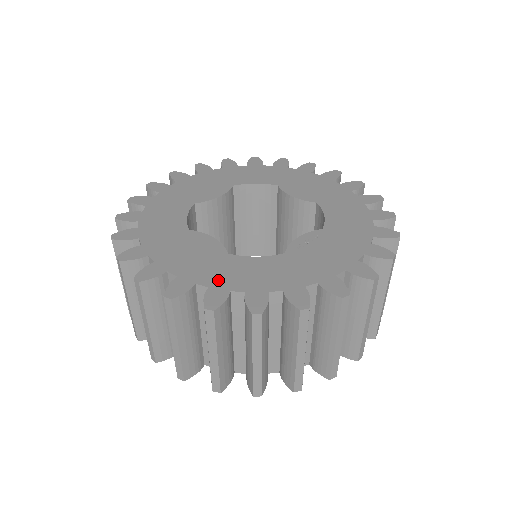
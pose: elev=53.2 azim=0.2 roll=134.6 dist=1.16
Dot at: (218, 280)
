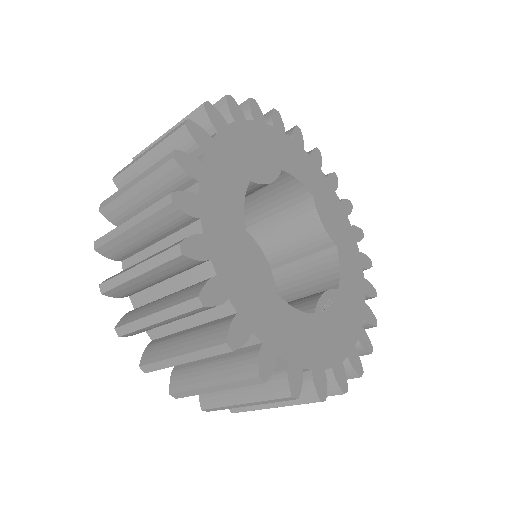
Dot at: (270, 334)
